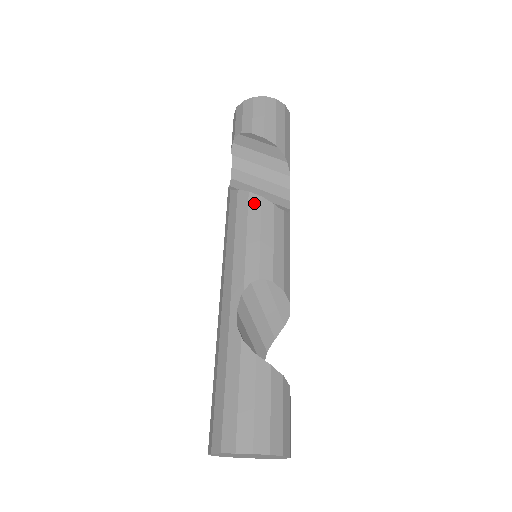
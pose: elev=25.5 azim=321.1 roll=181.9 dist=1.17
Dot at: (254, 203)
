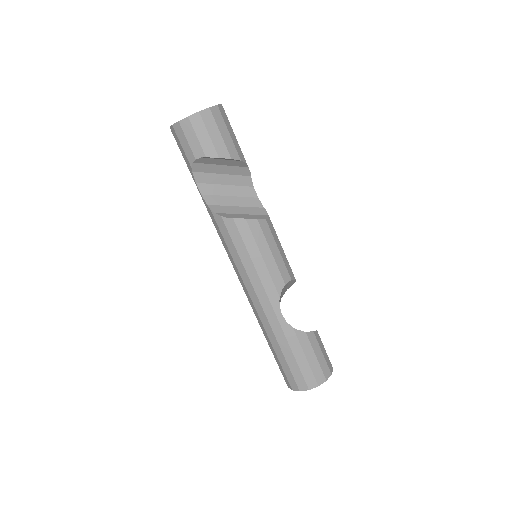
Dot at: (255, 228)
